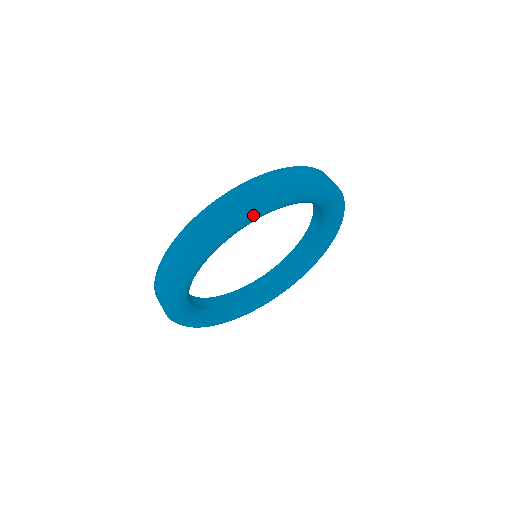
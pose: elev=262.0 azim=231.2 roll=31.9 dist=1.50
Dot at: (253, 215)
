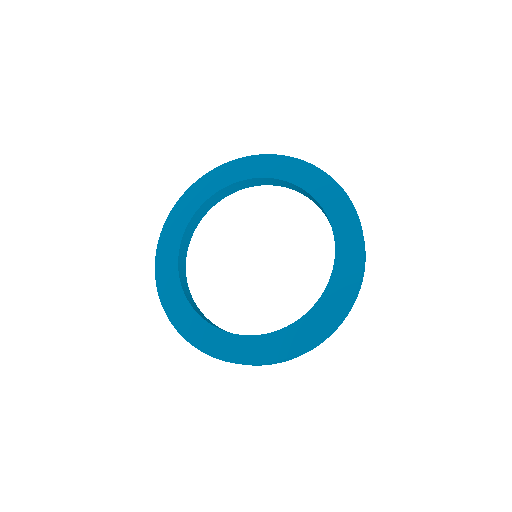
Dot at: occluded
